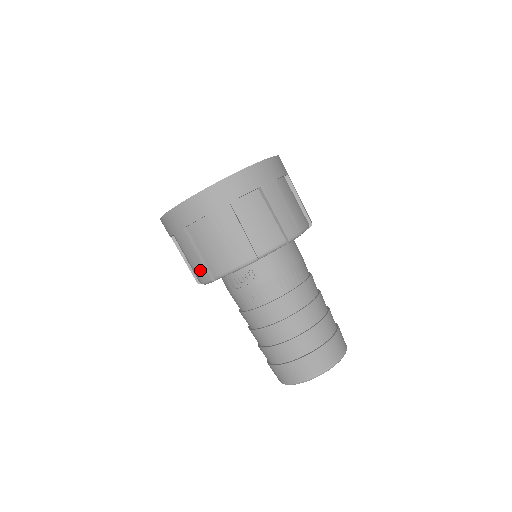
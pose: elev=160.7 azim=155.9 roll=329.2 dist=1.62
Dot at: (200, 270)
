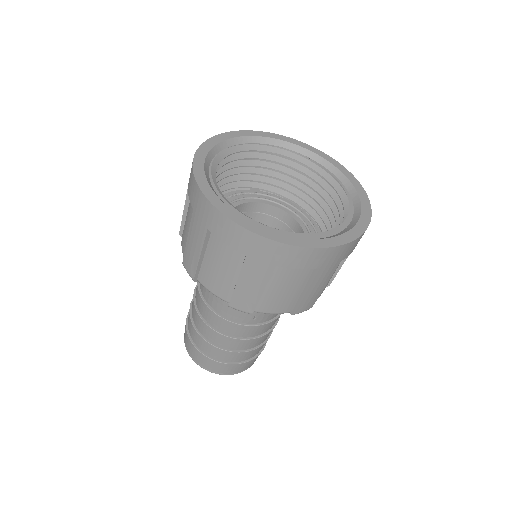
Dot at: (246, 301)
